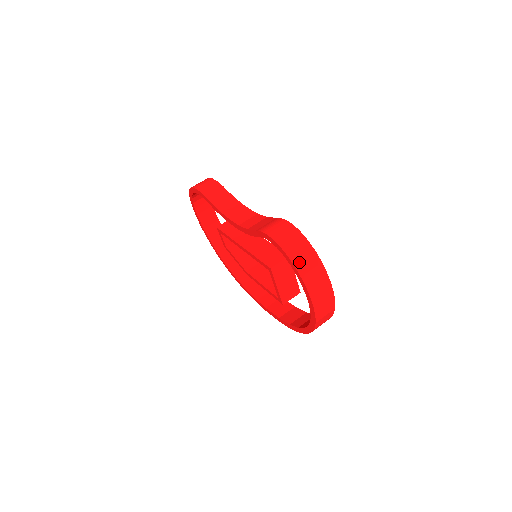
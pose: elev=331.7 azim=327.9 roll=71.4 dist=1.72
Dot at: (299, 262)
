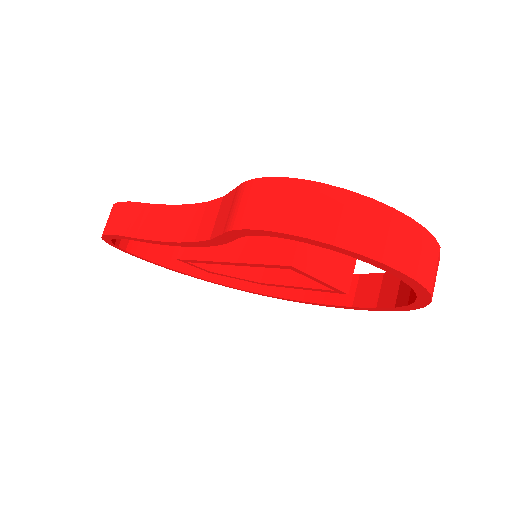
Dot at: (335, 232)
